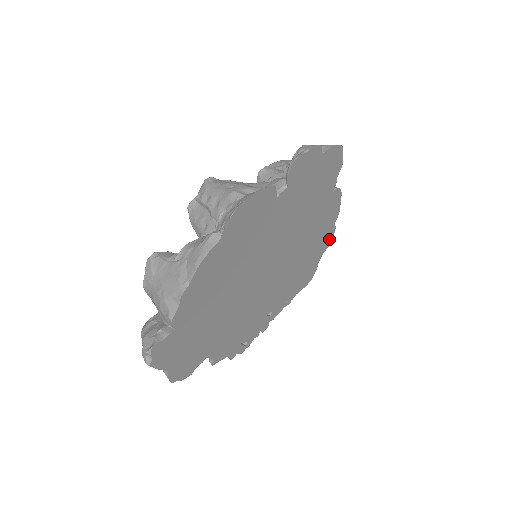
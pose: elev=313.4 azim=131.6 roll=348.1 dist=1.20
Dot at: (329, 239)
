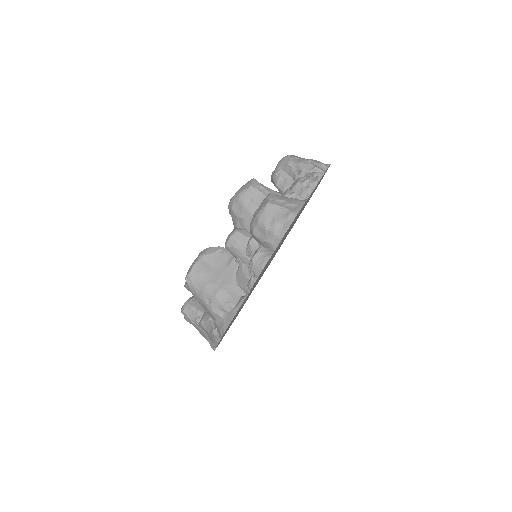
Dot at: occluded
